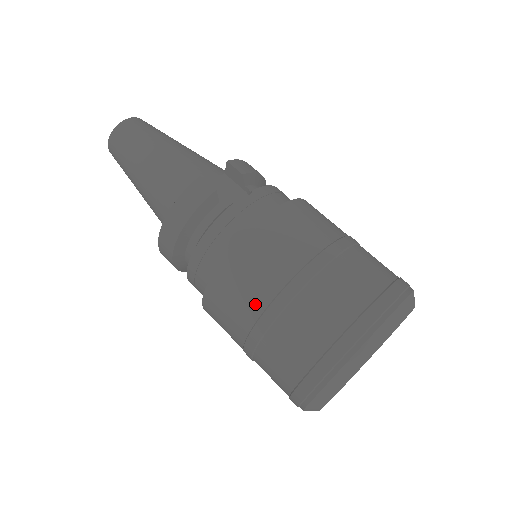
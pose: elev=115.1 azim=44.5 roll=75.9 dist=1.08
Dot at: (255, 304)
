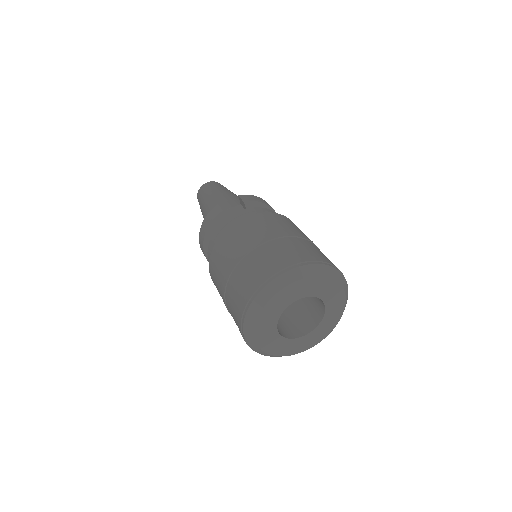
Dot at: (222, 272)
